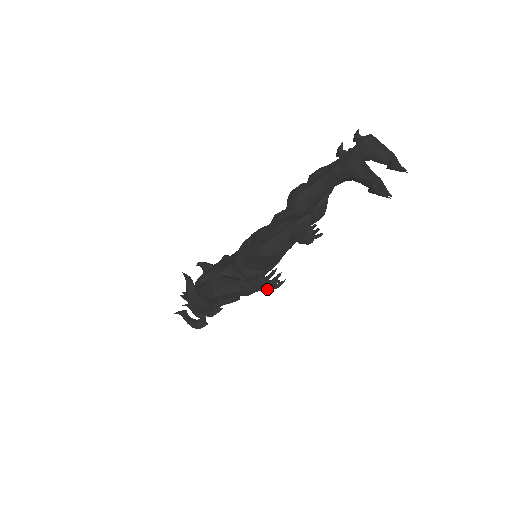
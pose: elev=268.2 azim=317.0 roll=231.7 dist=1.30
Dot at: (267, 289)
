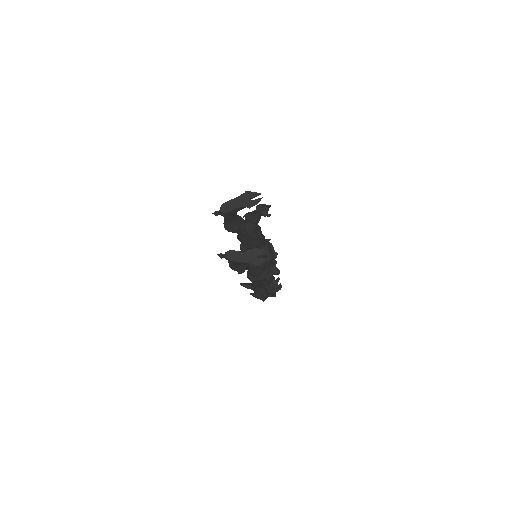
Dot at: (278, 290)
